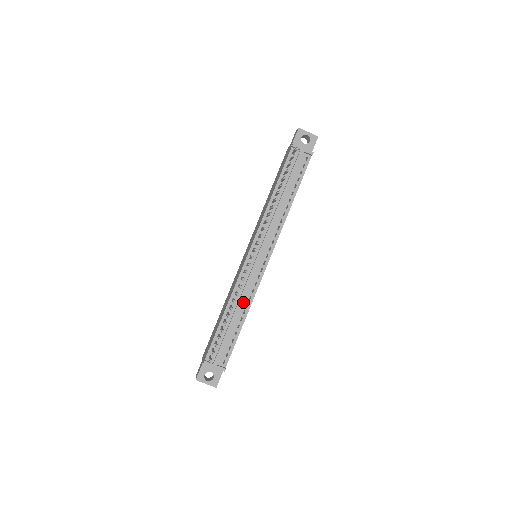
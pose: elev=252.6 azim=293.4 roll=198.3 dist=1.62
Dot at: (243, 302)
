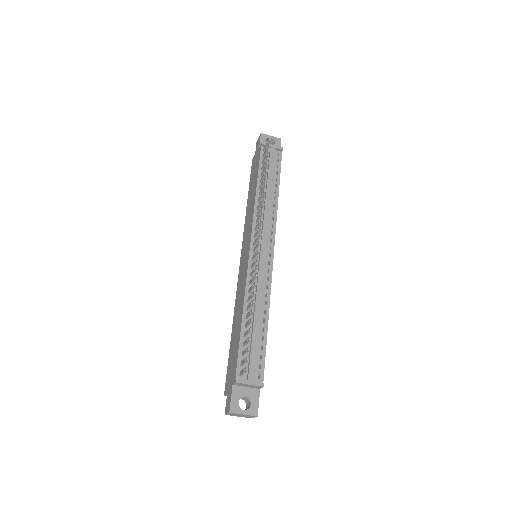
Dot at: (260, 301)
